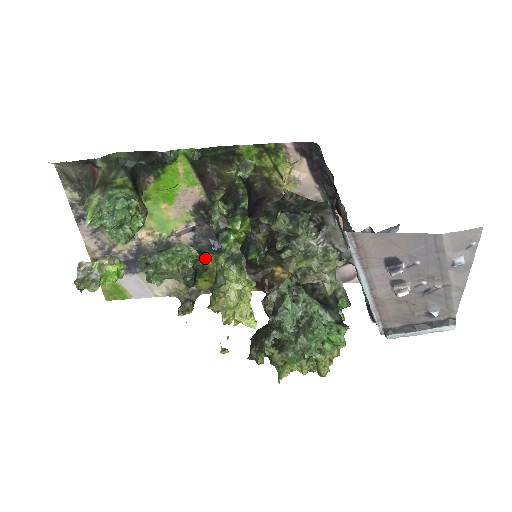
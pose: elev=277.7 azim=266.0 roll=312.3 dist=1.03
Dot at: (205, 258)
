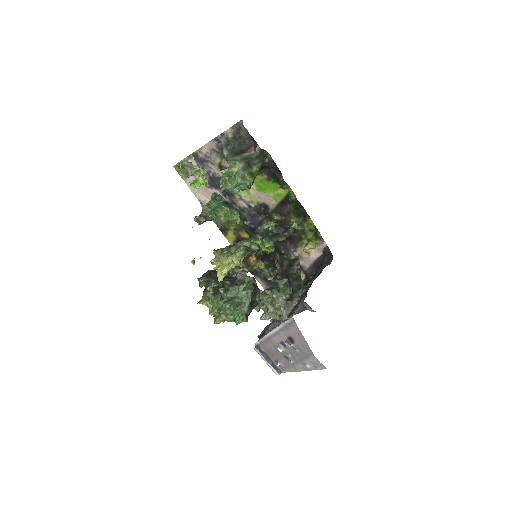
Dot at: occluded
